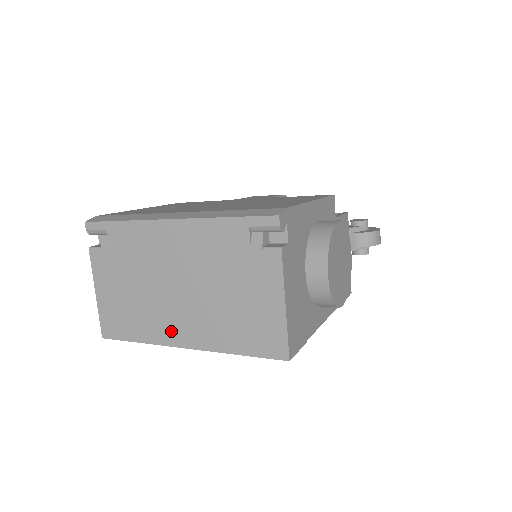
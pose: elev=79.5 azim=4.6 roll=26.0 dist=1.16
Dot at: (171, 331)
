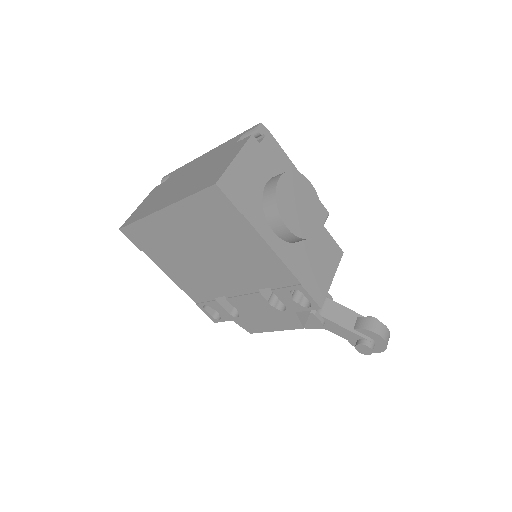
Dot at: (161, 204)
